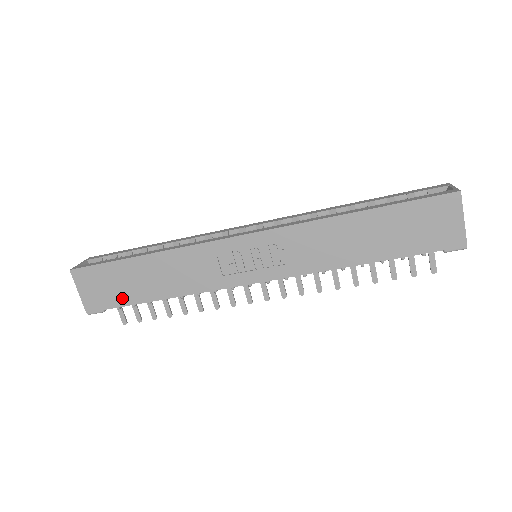
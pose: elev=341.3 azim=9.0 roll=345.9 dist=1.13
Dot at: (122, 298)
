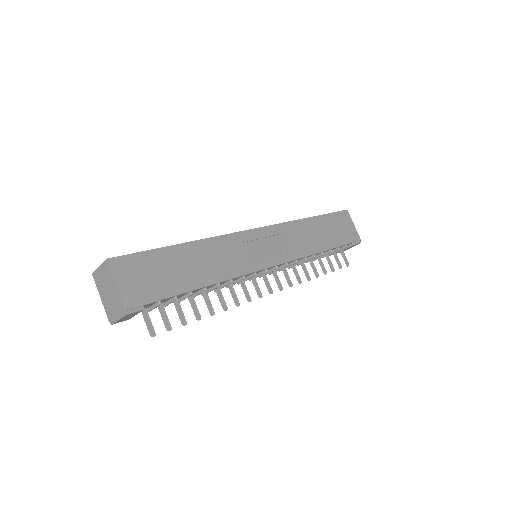
Dot at: (166, 288)
